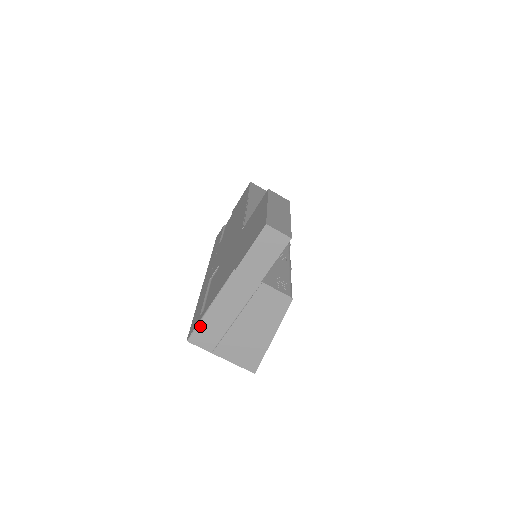
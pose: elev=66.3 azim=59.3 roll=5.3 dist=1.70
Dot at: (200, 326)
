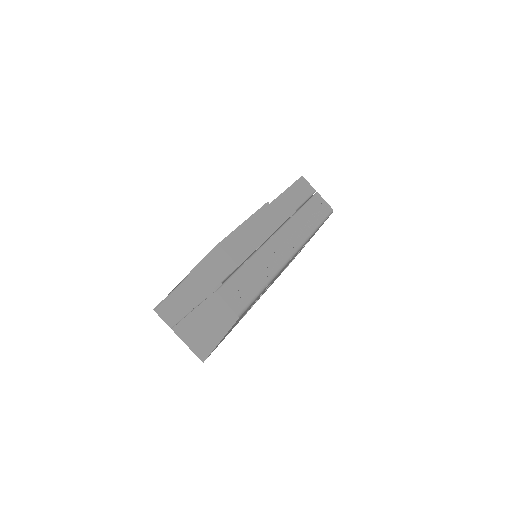
Dot at: (164, 303)
